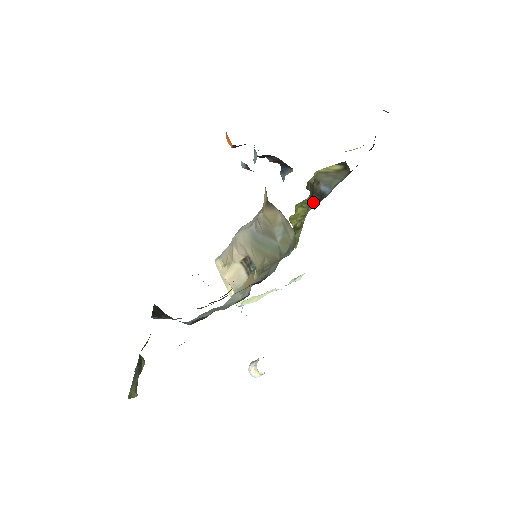
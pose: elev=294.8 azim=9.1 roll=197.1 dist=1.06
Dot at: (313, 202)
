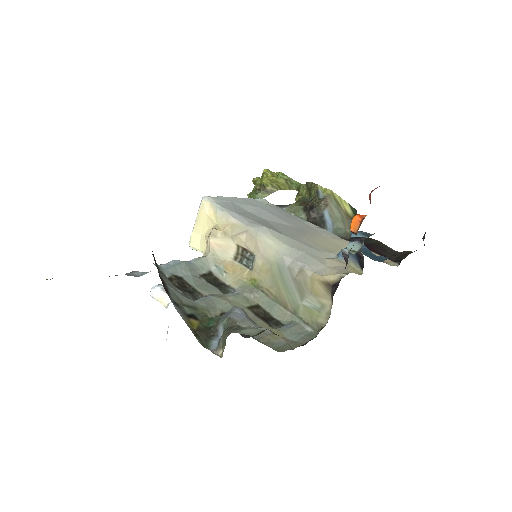
Dot at: (310, 215)
